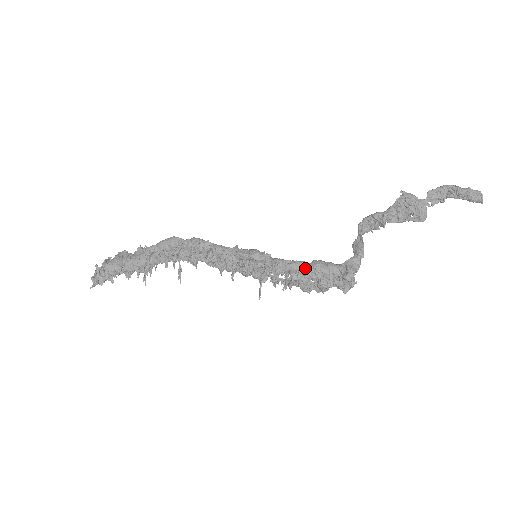
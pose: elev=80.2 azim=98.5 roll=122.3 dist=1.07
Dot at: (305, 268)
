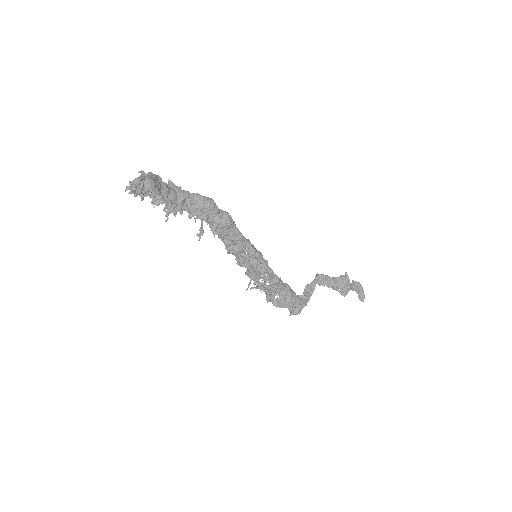
Dot at: (282, 286)
